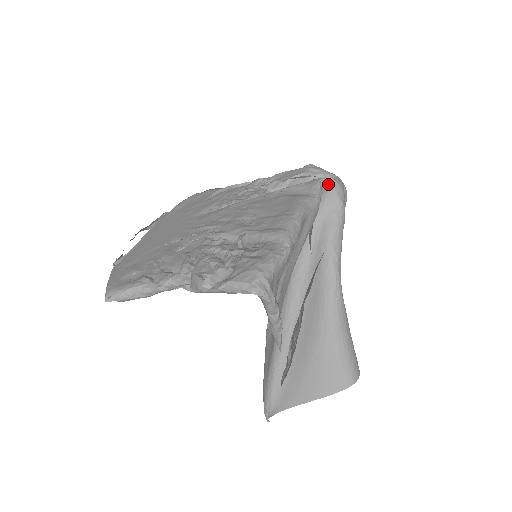
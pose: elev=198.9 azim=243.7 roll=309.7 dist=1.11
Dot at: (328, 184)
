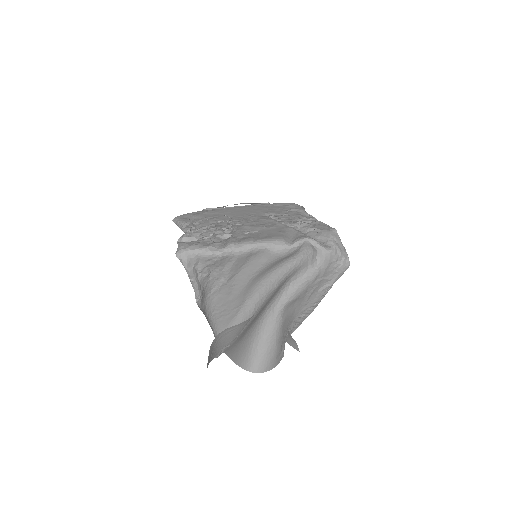
Dot at: (313, 245)
